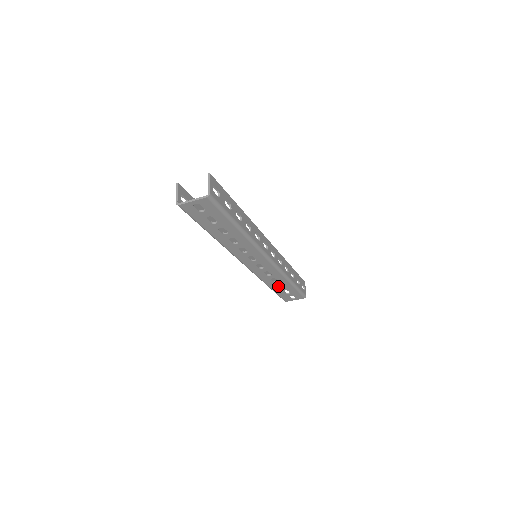
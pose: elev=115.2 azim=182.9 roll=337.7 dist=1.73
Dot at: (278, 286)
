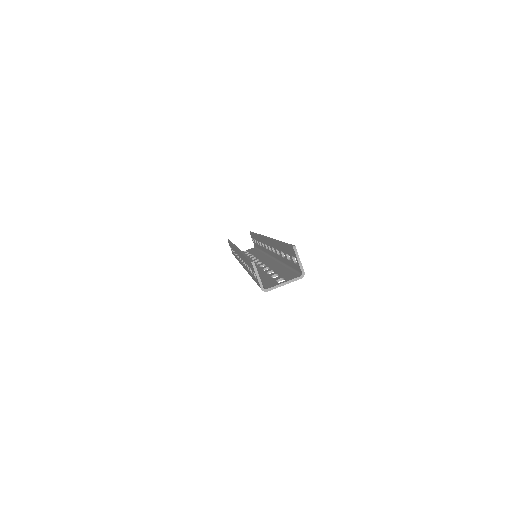
Dot at: occluded
